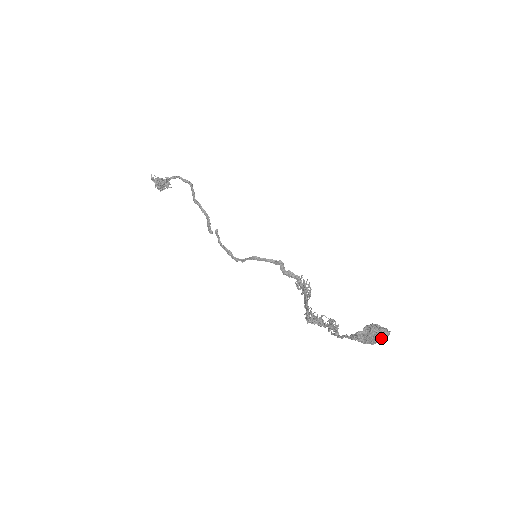
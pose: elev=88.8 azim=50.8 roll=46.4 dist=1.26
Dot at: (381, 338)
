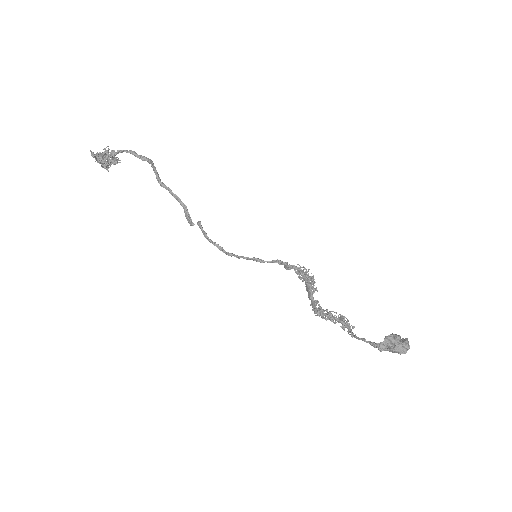
Dot at: (405, 353)
